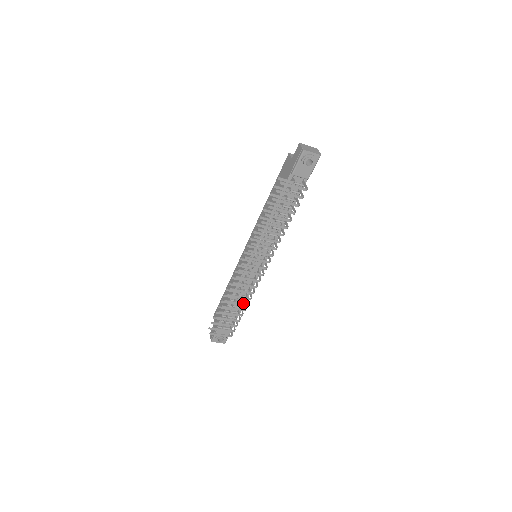
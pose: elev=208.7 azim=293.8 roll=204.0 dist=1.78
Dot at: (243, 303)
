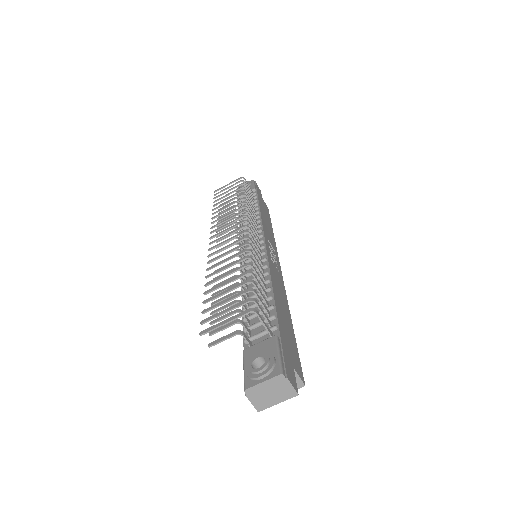
Dot at: (238, 261)
